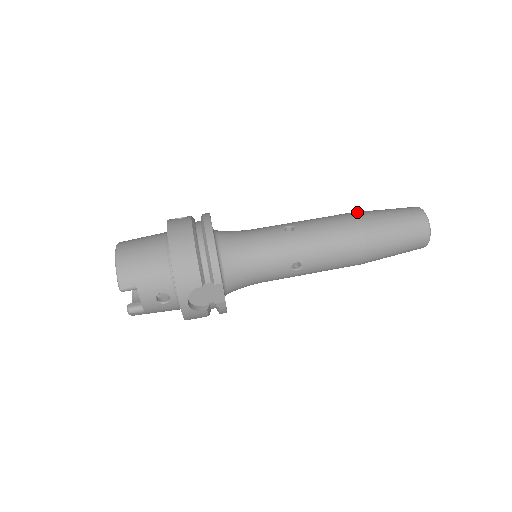
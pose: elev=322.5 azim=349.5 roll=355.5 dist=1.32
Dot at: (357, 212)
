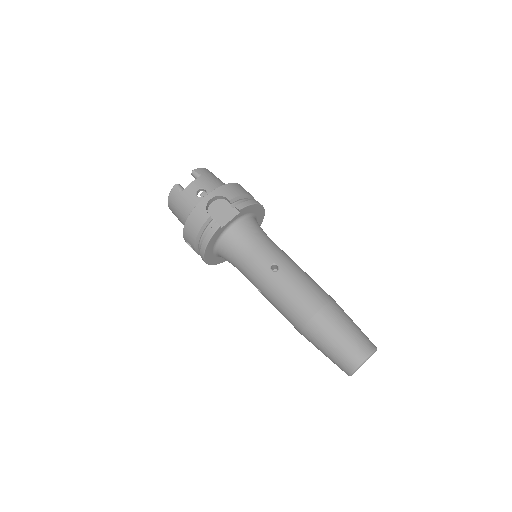
Dot at: occluded
